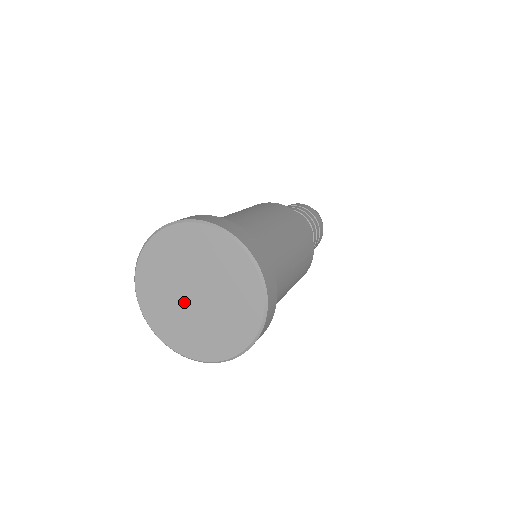
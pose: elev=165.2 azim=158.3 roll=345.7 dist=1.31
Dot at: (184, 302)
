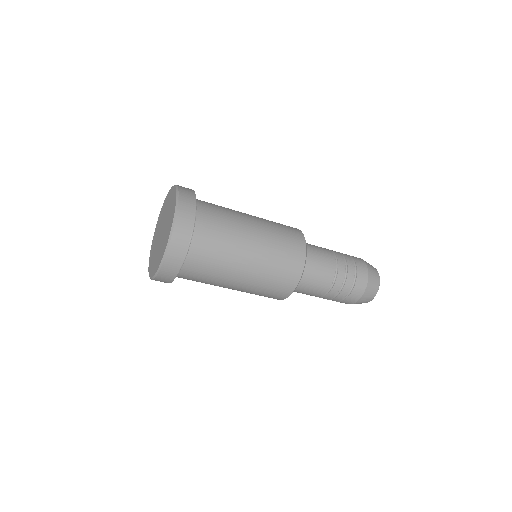
Dot at: (159, 242)
